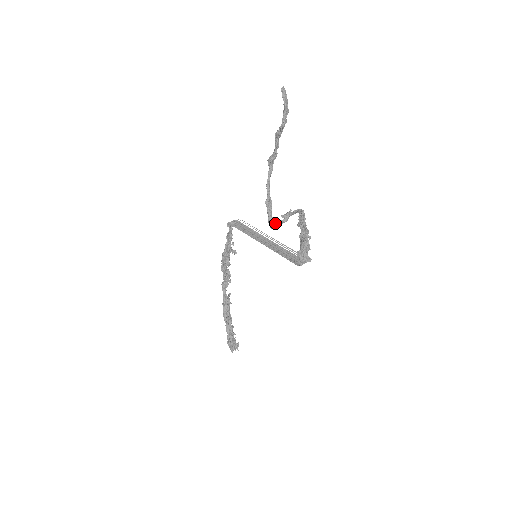
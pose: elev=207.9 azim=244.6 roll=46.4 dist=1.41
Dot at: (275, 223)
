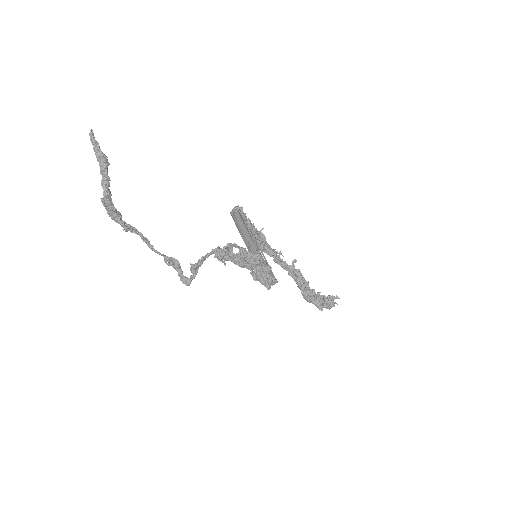
Dot at: (186, 281)
